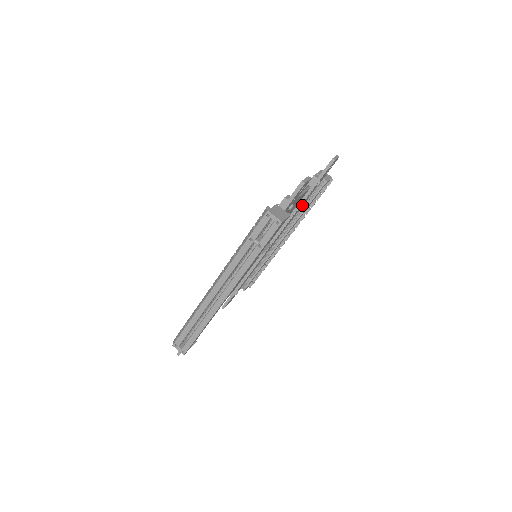
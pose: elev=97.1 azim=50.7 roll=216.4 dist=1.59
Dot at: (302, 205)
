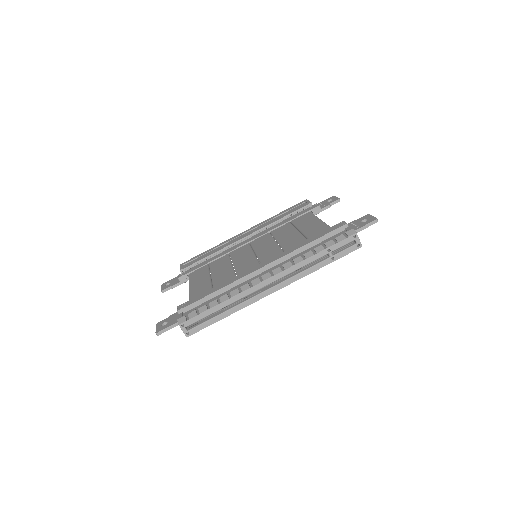
Dot at: occluded
